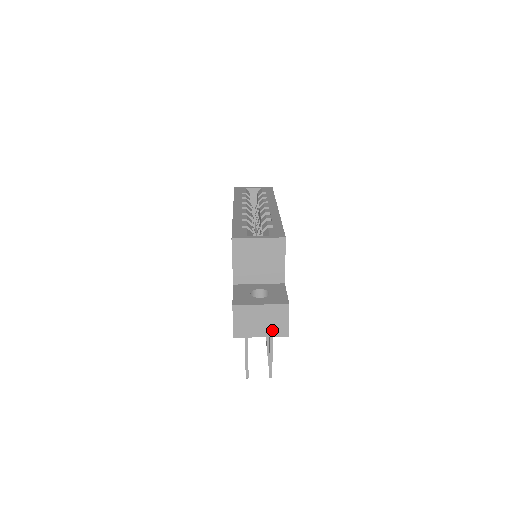
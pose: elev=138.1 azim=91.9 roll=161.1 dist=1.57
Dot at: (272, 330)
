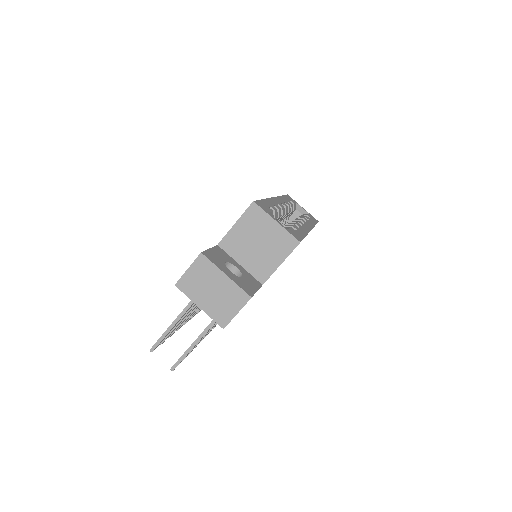
Dot at: (215, 309)
